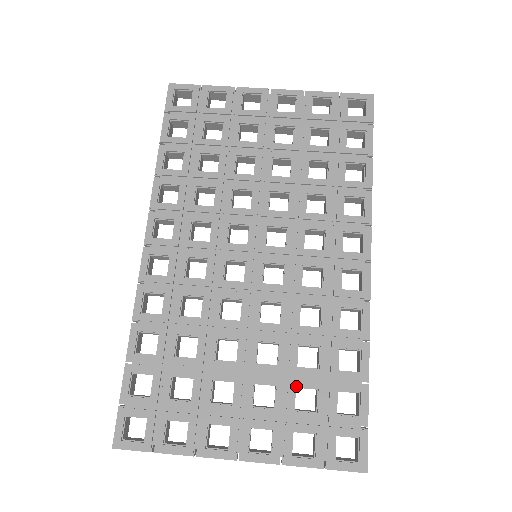
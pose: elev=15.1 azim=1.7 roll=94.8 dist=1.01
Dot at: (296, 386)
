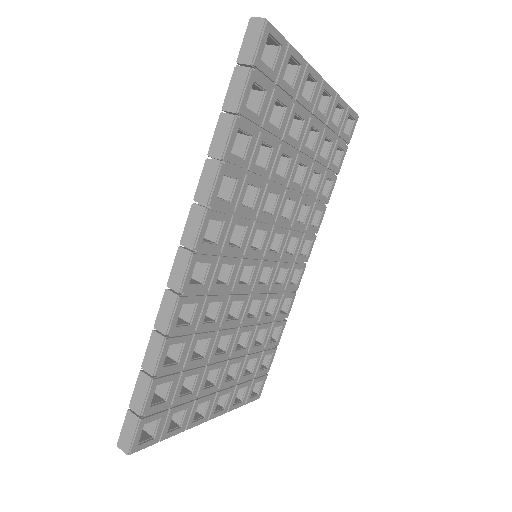
Dot at: (249, 359)
